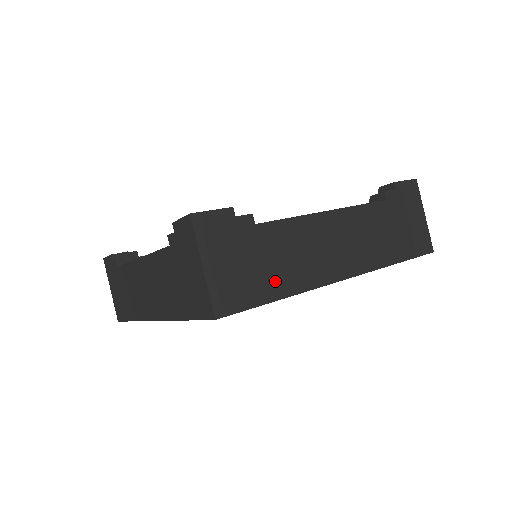
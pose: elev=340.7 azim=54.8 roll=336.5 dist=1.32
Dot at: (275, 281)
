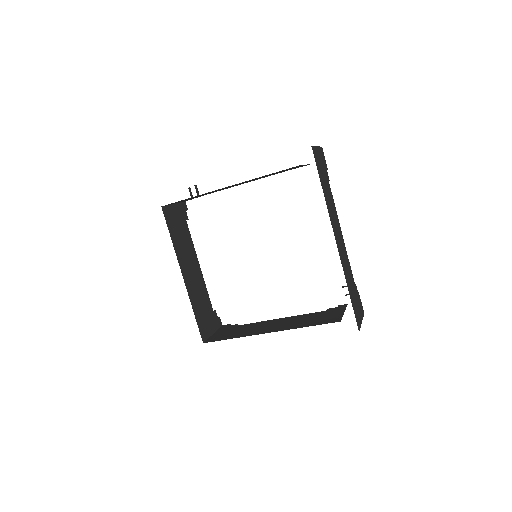
Dot at: occluded
